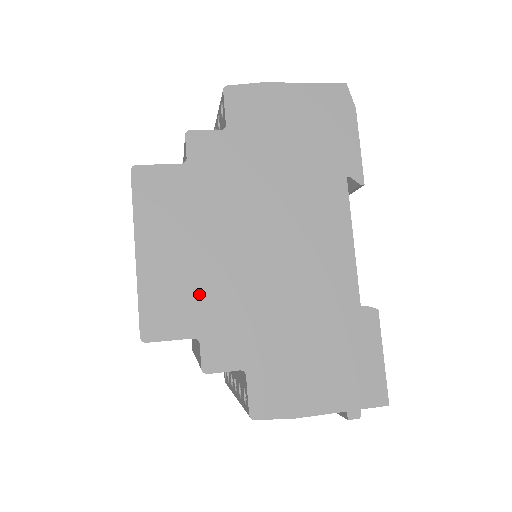
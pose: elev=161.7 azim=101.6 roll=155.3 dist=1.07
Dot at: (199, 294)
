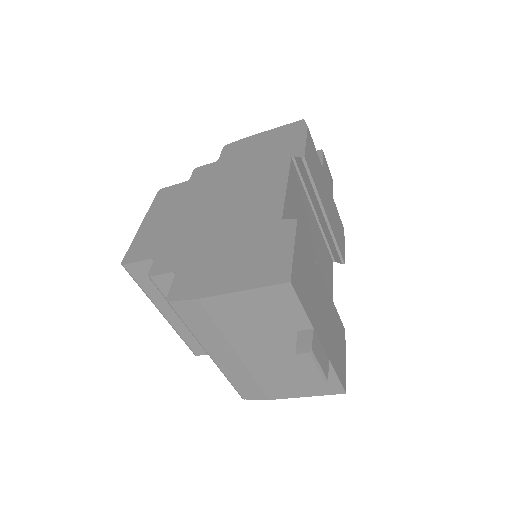
Dot at: (166, 235)
